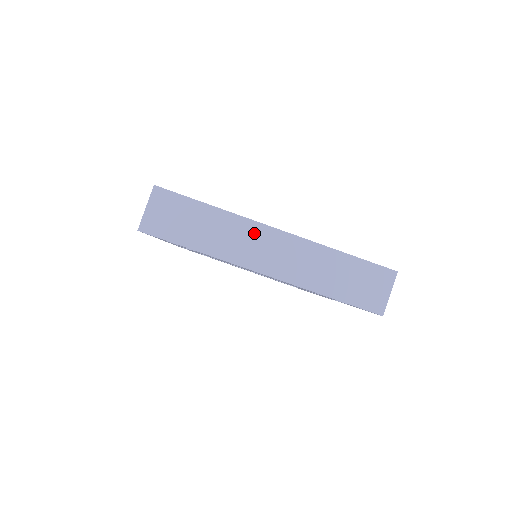
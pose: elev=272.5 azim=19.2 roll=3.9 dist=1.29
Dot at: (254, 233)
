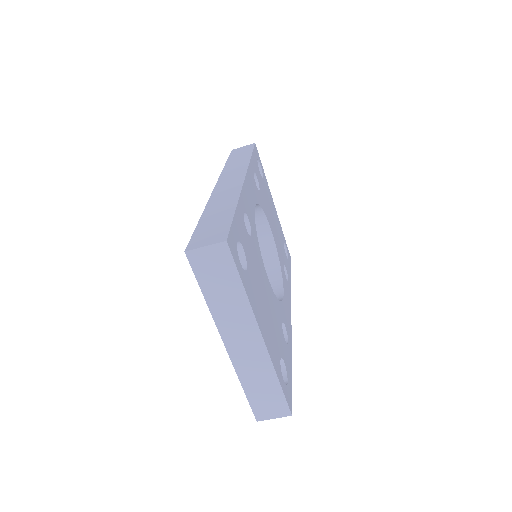
Dot at: (248, 325)
